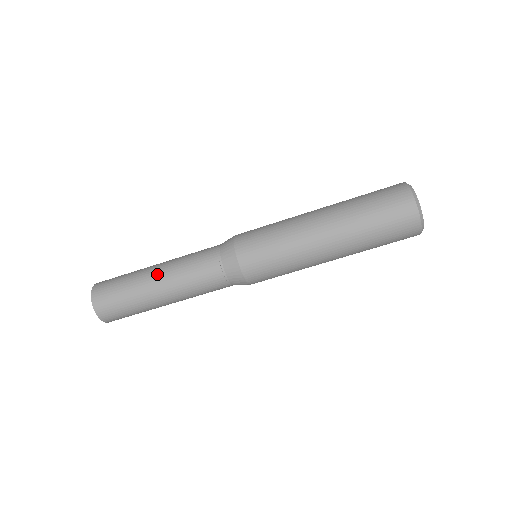
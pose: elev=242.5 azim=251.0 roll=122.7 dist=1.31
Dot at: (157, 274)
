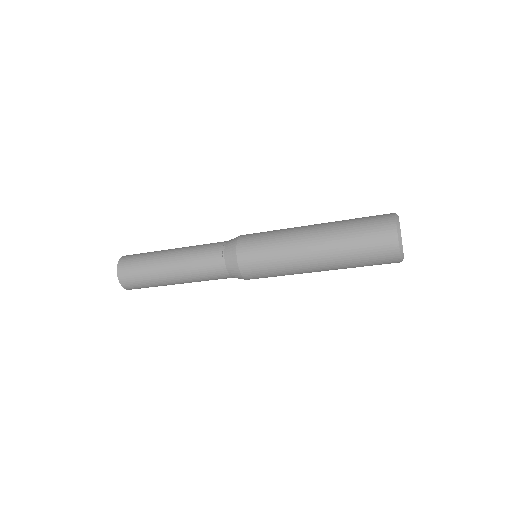
Dot at: (171, 269)
